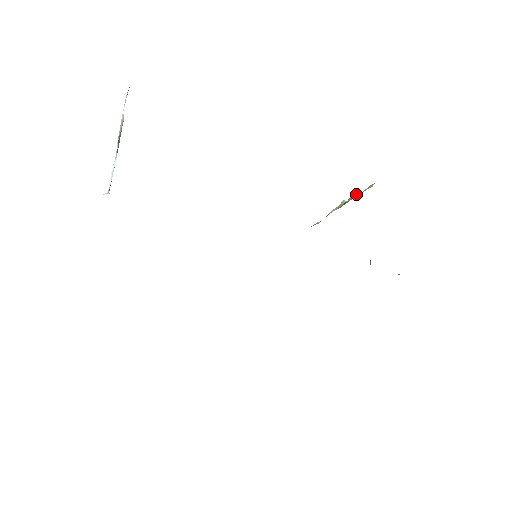
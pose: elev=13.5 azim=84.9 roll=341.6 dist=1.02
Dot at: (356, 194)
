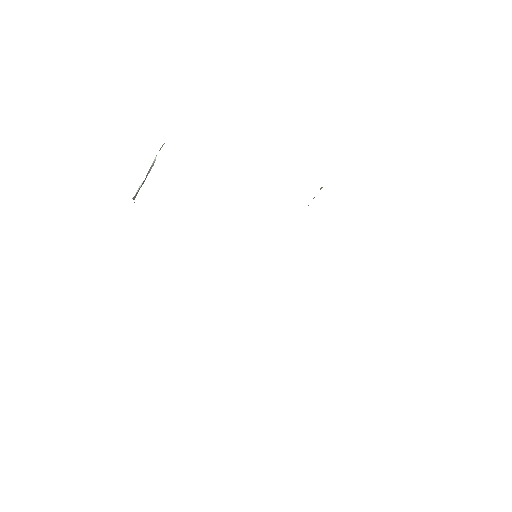
Dot at: (322, 187)
